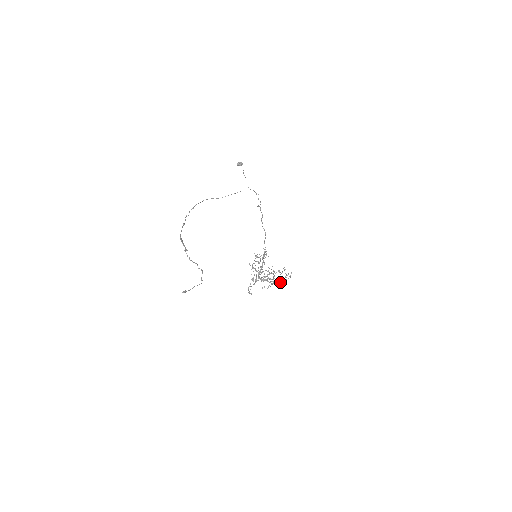
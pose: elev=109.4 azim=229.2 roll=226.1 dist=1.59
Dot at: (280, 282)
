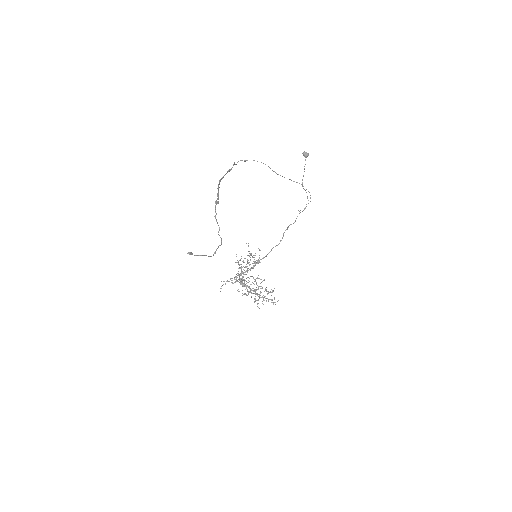
Dot at: (258, 299)
